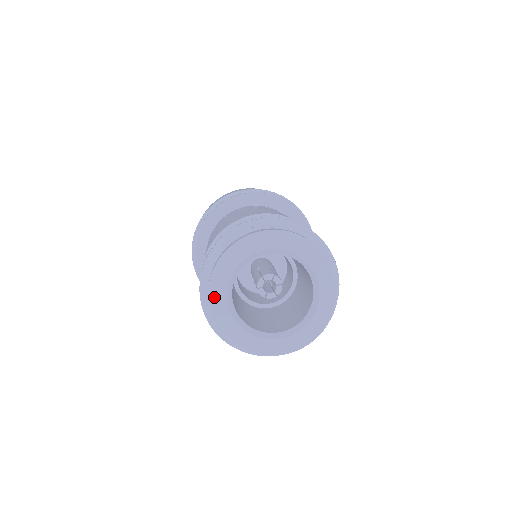
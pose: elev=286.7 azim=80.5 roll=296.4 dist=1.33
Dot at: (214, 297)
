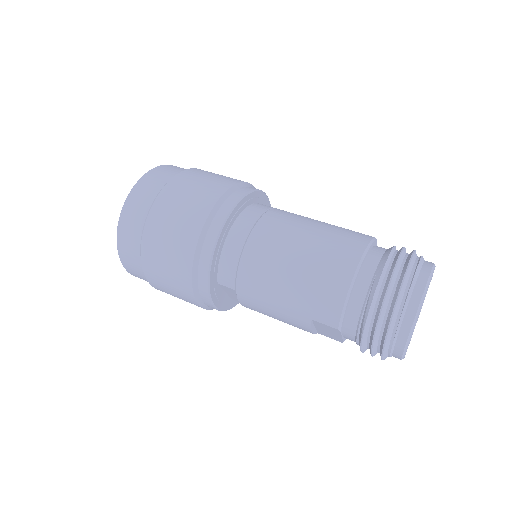
Dot at: occluded
